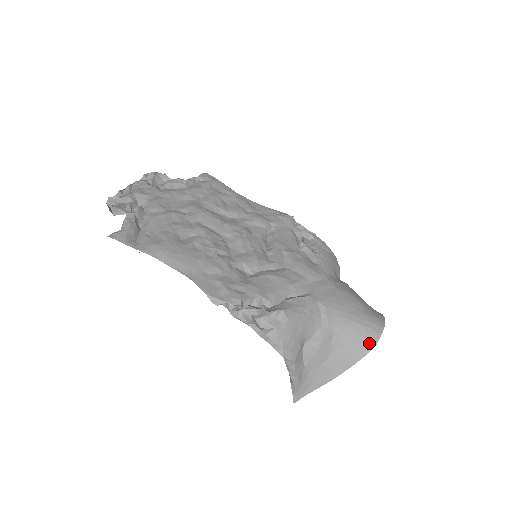
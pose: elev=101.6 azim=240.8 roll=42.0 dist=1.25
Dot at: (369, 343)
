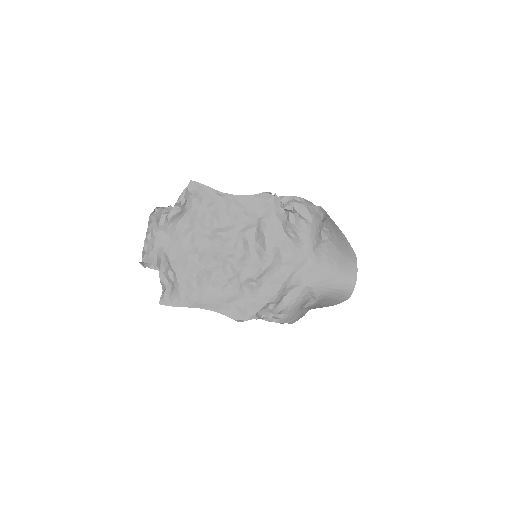
Dot at: (346, 296)
